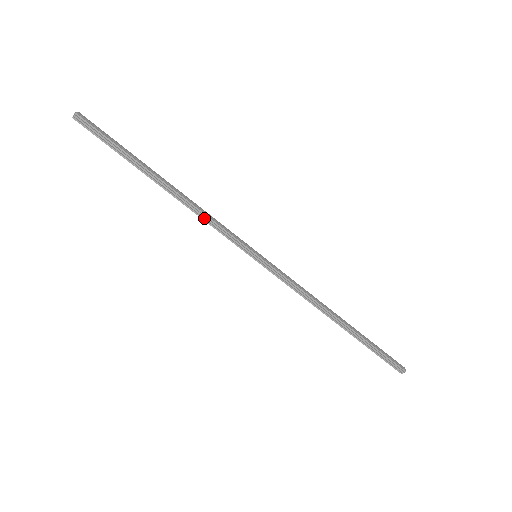
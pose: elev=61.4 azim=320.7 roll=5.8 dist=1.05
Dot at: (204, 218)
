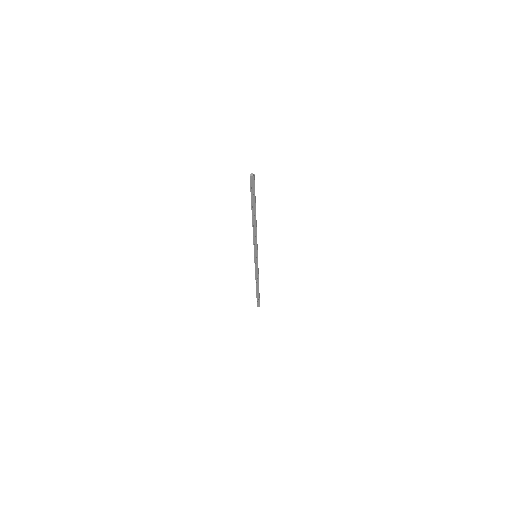
Dot at: (254, 237)
